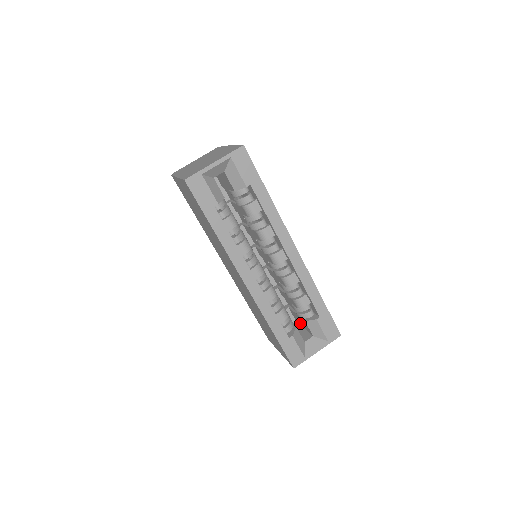
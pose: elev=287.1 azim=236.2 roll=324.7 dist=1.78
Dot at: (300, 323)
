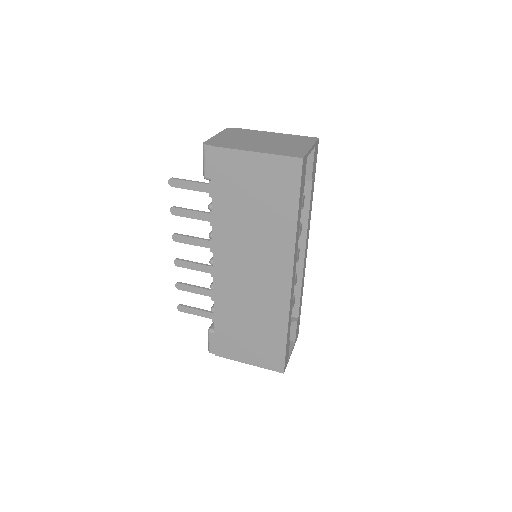
Dot at: occluded
